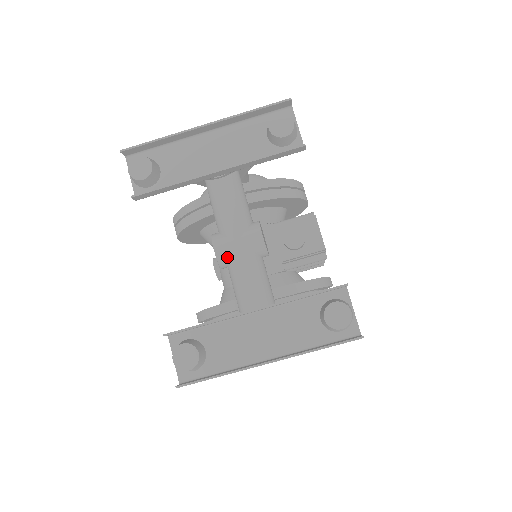
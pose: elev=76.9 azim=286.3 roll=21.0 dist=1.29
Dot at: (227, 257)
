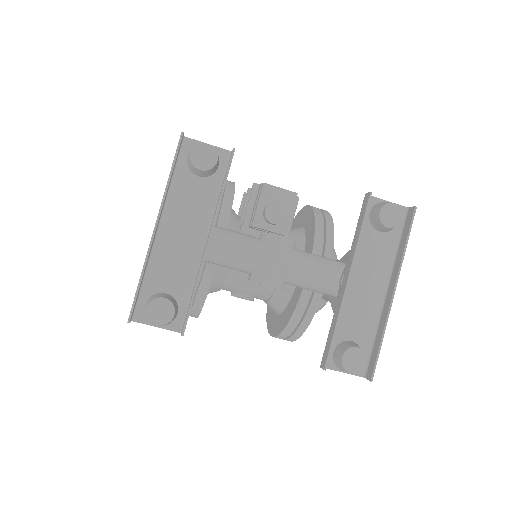
Dot at: (281, 278)
